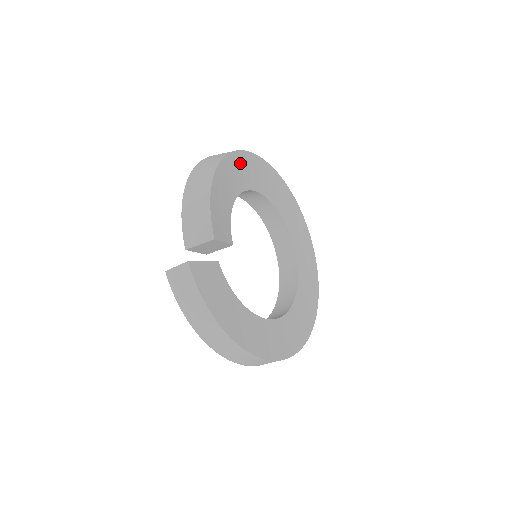
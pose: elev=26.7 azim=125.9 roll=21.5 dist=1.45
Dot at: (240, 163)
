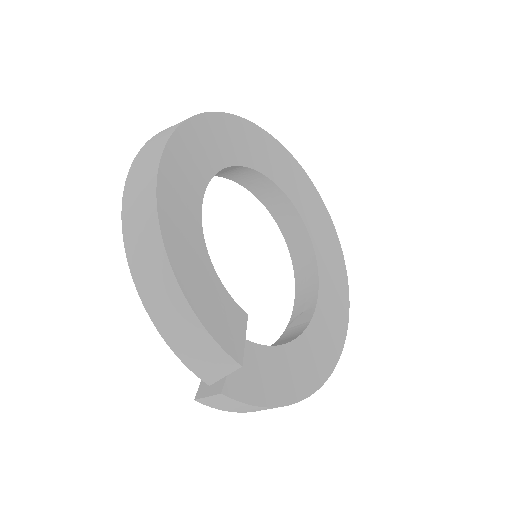
Dot at: (172, 181)
